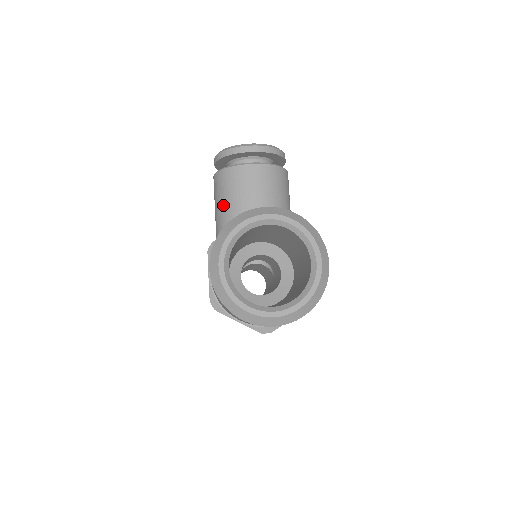
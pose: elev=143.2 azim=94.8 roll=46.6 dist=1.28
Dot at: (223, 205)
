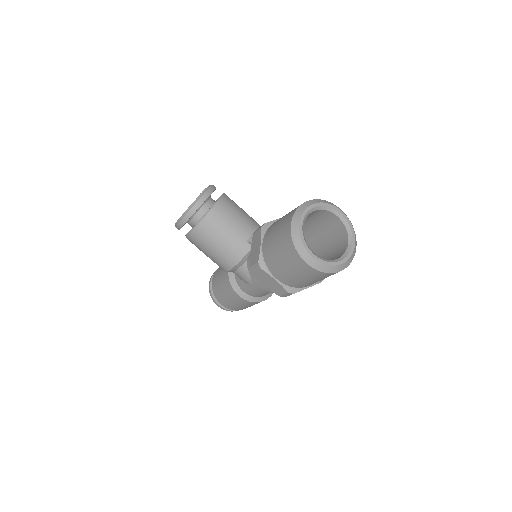
Dot at: (219, 244)
